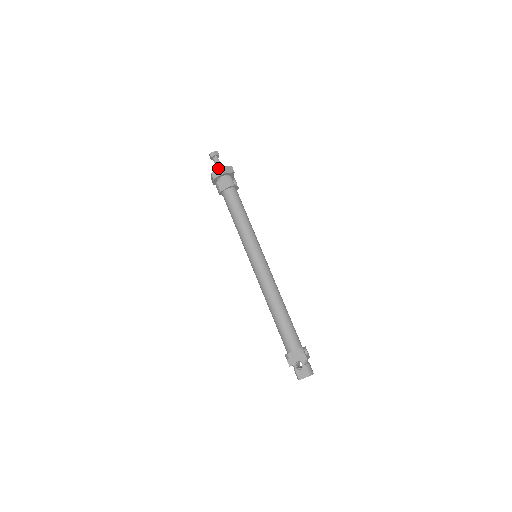
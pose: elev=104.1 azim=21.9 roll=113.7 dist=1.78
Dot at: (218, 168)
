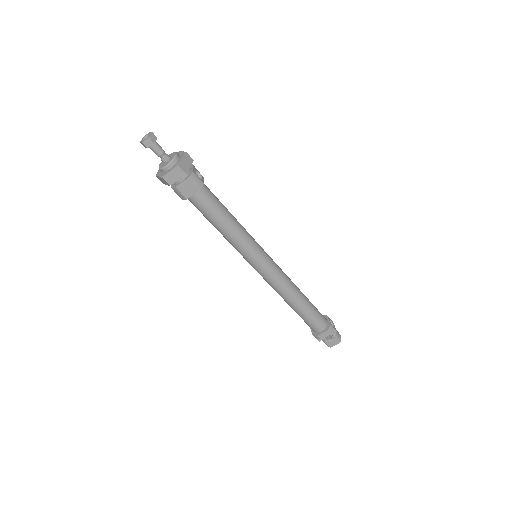
Dot at: (173, 169)
